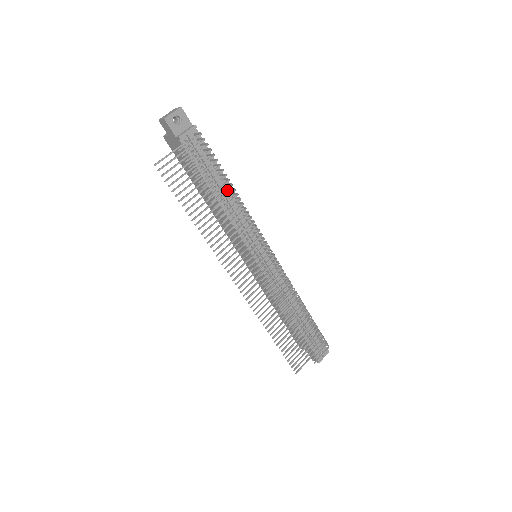
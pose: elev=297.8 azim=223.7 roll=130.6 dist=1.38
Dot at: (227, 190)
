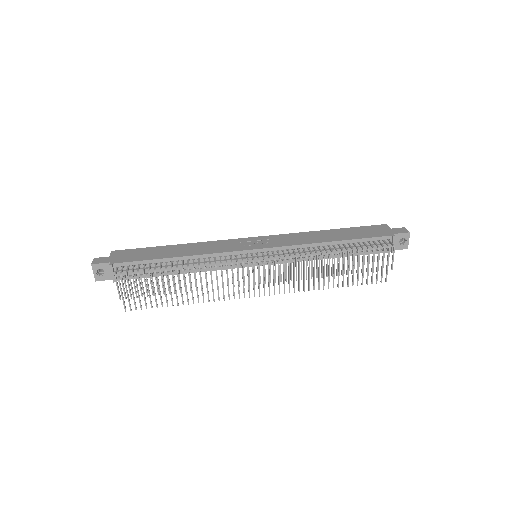
Dot at: (178, 262)
